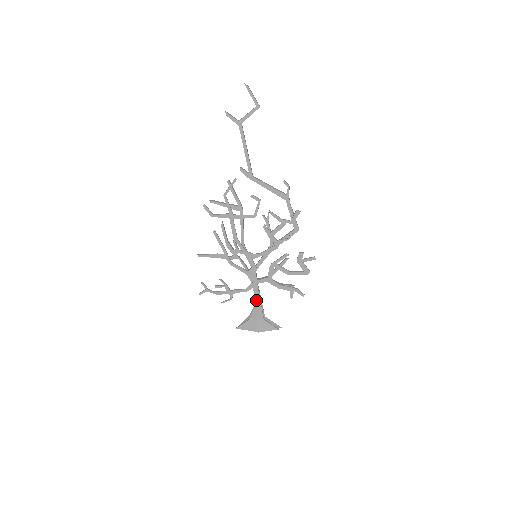
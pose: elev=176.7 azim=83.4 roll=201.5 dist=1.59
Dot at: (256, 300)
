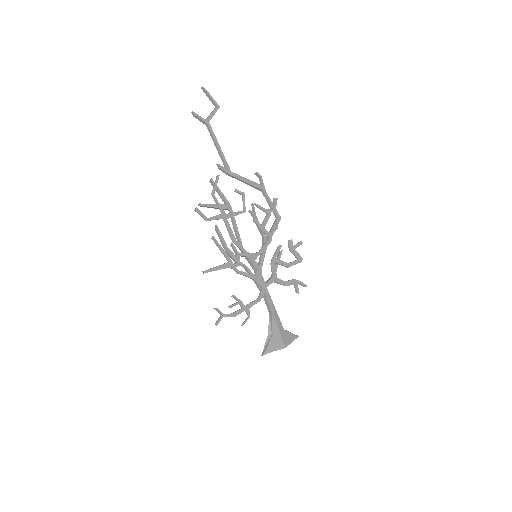
Dot at: (271, 308)
